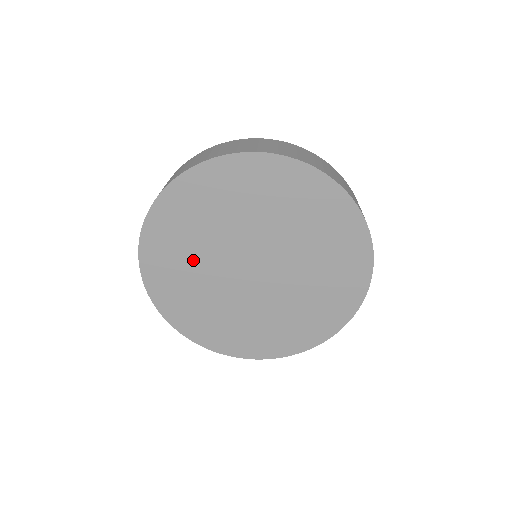
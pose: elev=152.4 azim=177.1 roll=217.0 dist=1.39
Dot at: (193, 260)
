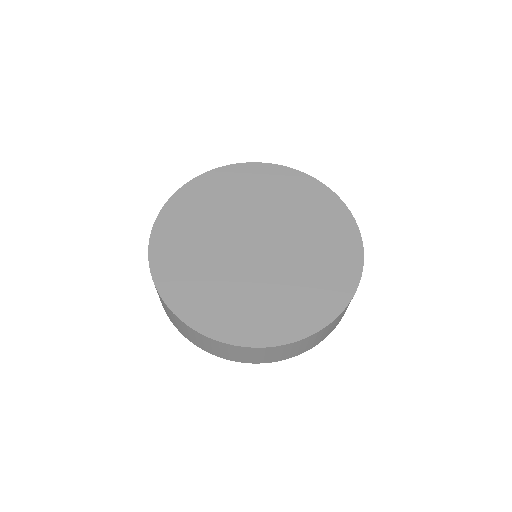
Dot at: (223, 207)
